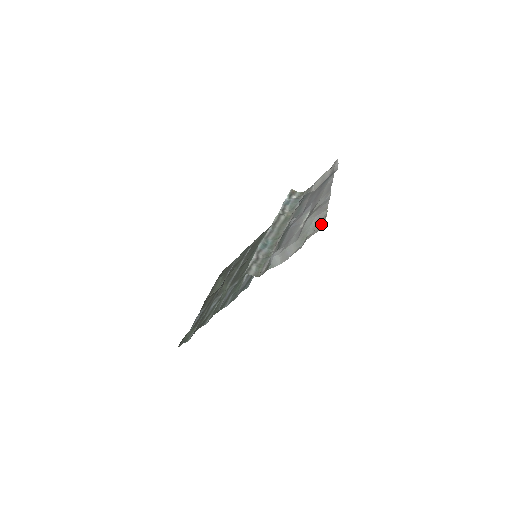
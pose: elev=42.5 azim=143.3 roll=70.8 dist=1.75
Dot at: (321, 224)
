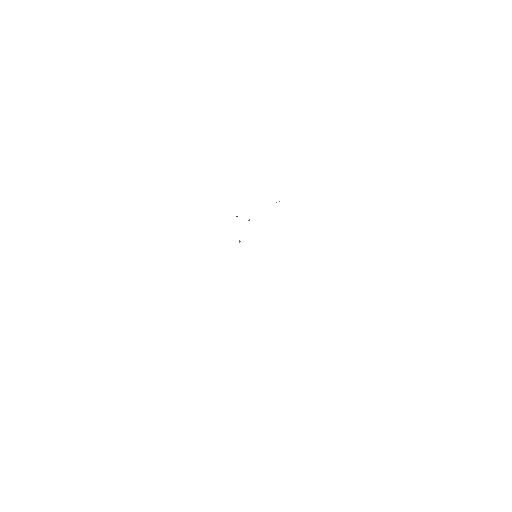
Dot at: occluded
